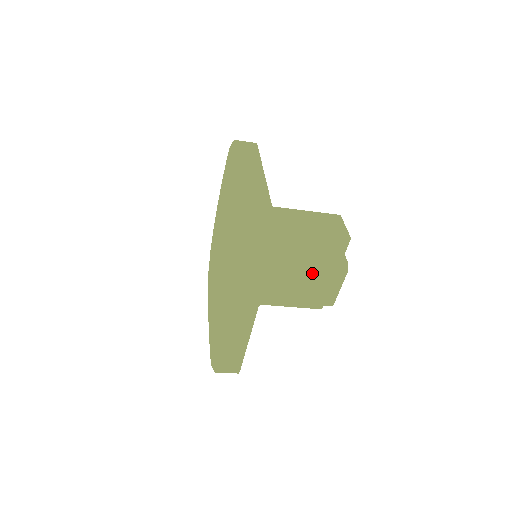
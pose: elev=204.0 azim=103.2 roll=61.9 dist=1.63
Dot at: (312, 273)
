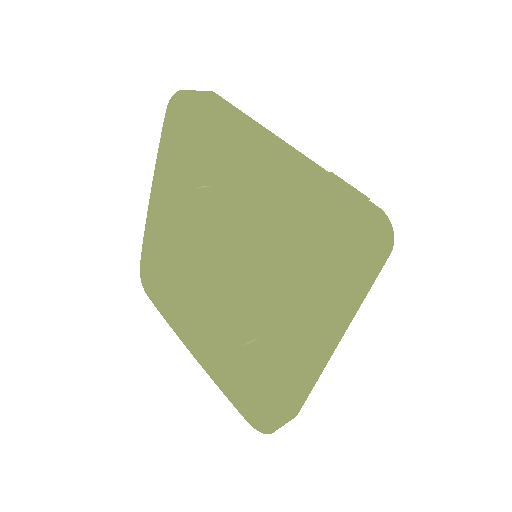
Dot at: occluded
